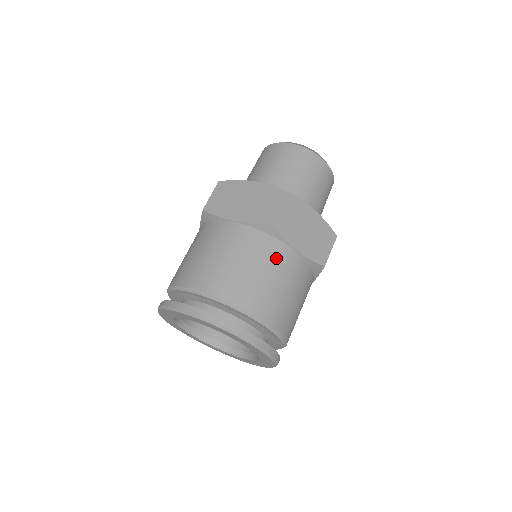
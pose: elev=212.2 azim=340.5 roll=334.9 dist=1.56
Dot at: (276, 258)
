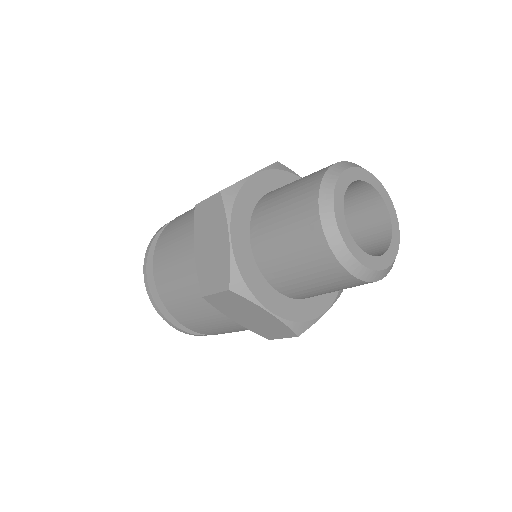
Dot at: (209, 311)
